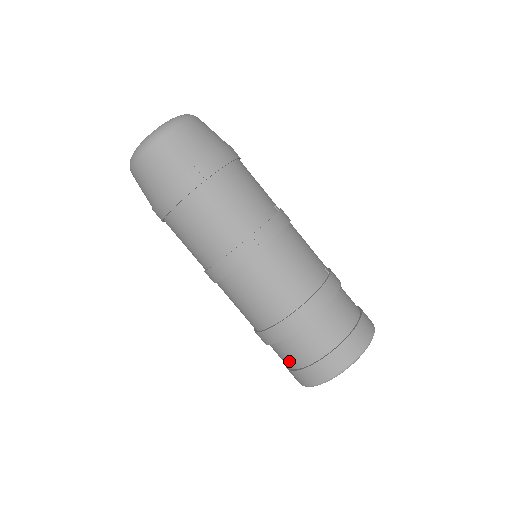
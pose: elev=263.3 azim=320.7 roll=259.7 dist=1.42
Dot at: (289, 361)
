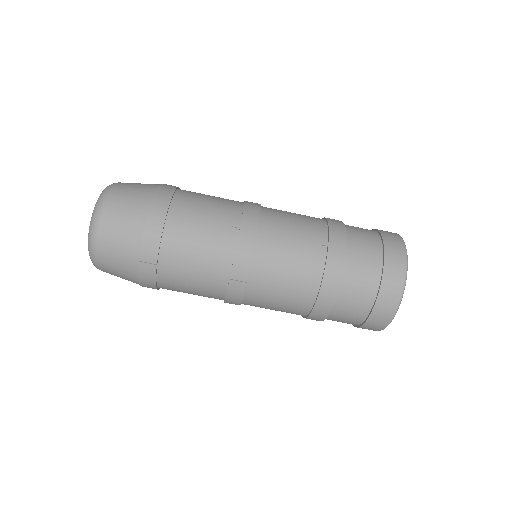
Dot at: occluded
